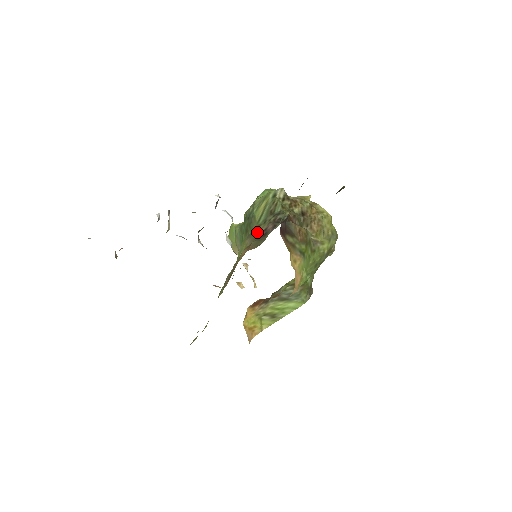
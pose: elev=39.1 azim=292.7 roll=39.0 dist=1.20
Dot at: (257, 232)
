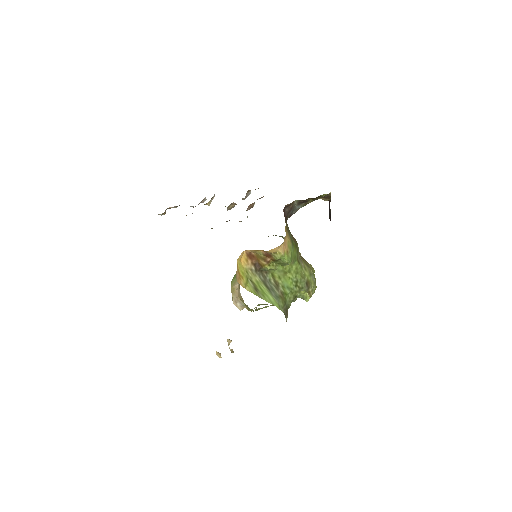
Dot at: occluded
